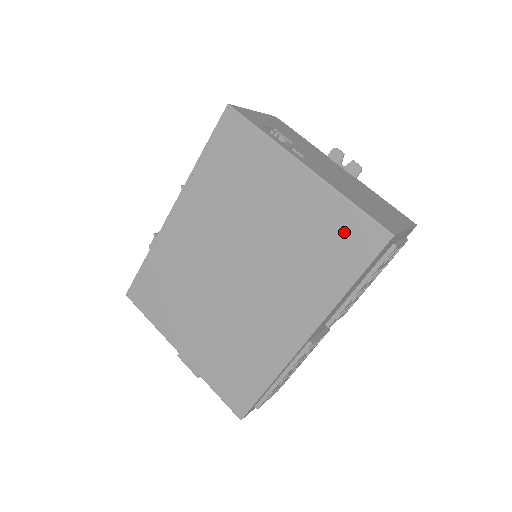
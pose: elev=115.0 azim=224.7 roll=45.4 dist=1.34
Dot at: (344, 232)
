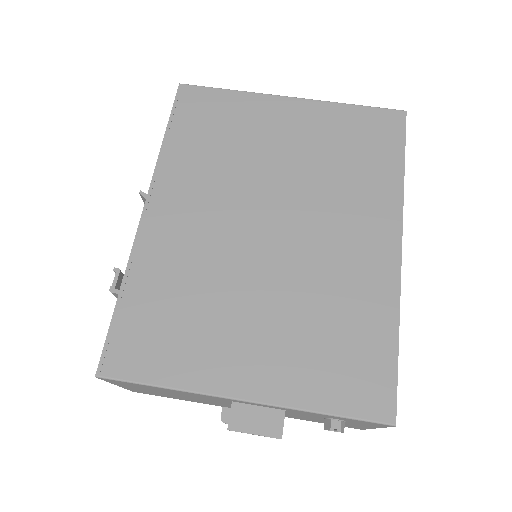
Dot at: (364, 128)
